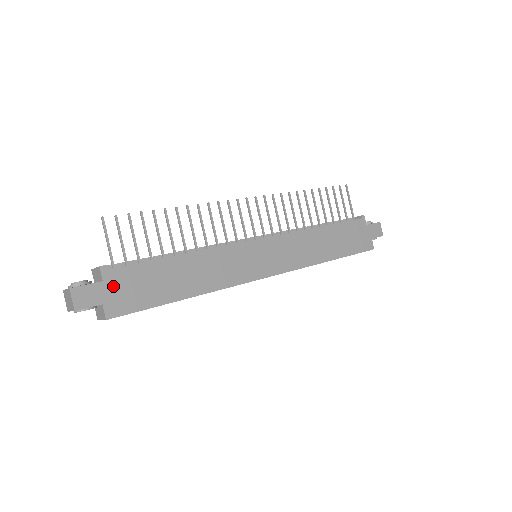
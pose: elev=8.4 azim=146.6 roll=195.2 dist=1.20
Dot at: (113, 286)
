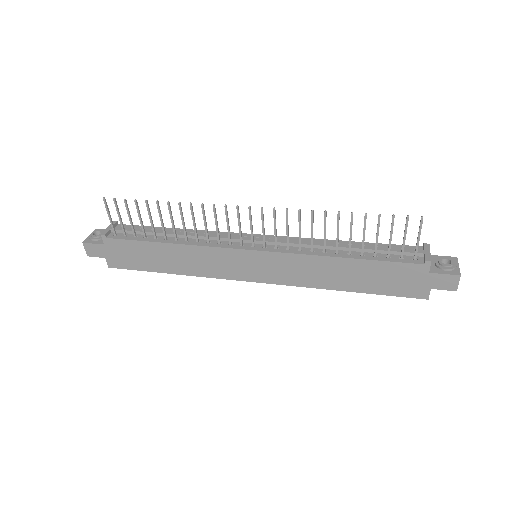
Dot at: (112, 249)
